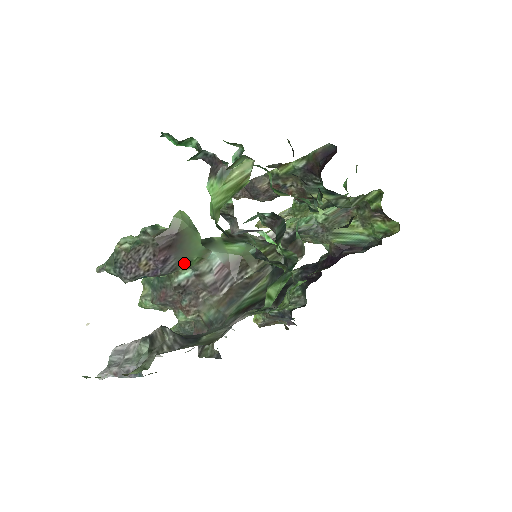
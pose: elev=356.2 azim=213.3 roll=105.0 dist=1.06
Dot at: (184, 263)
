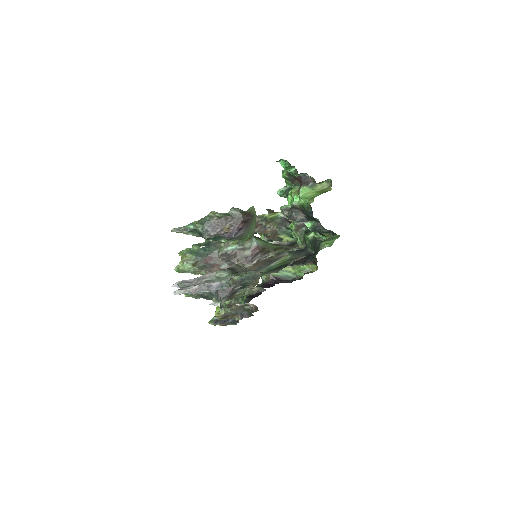
Dot at: (244, 236)
